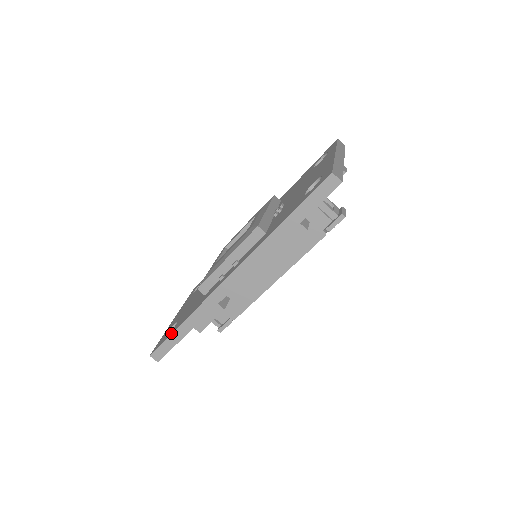
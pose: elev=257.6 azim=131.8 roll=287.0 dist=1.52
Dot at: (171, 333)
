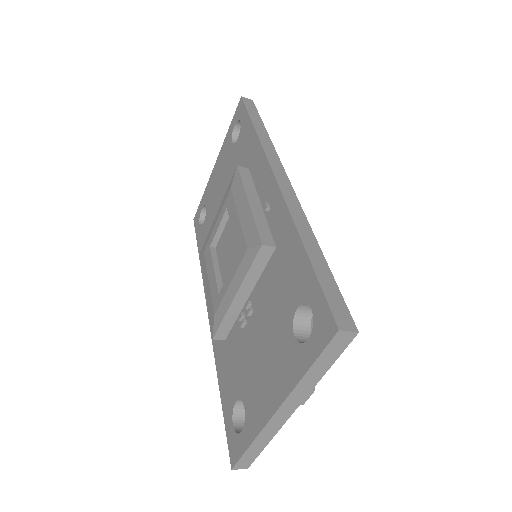
Dot at: (197, 243)
